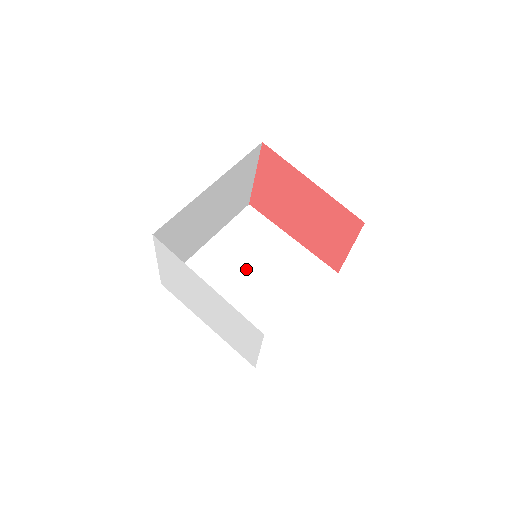
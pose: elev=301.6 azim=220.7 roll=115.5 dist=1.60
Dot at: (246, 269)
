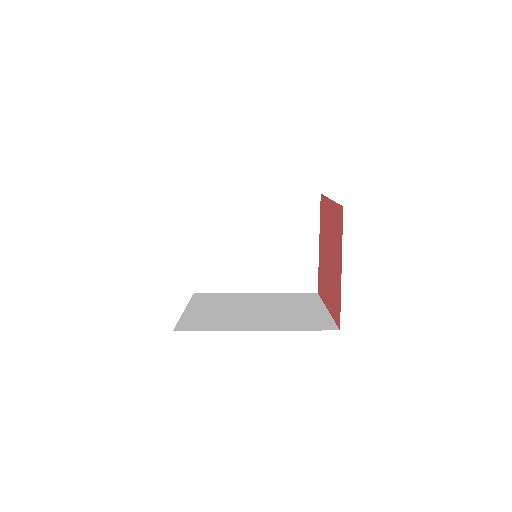
Dot at: (260, 306)
